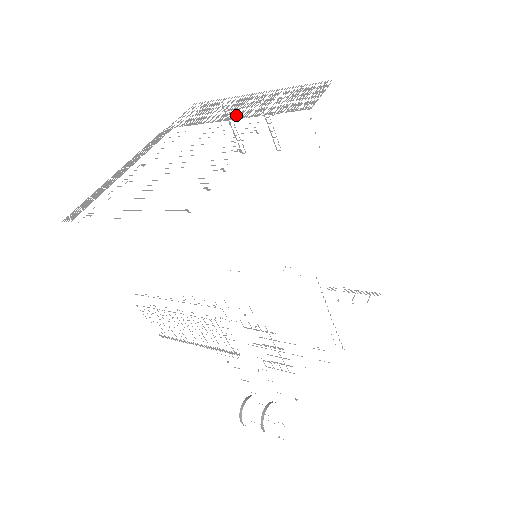
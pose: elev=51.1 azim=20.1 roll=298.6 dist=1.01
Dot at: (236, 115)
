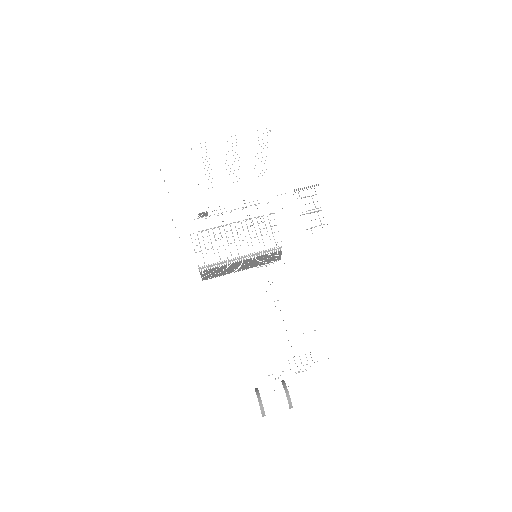
Dot at: occluded
